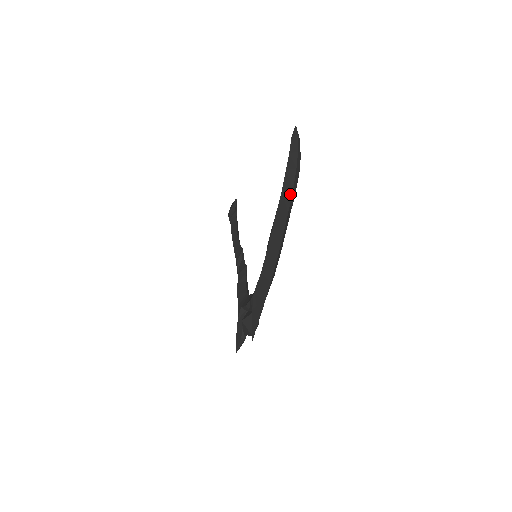
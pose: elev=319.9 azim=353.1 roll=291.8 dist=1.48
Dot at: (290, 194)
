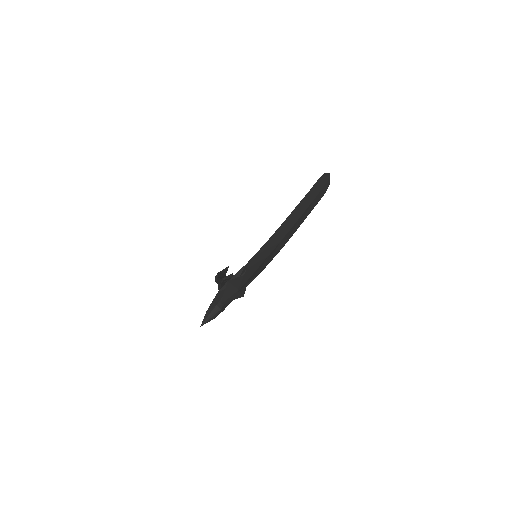
Dot at: (318, 191)
